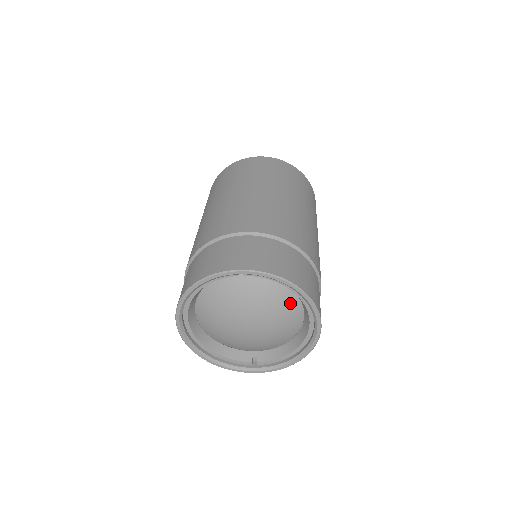
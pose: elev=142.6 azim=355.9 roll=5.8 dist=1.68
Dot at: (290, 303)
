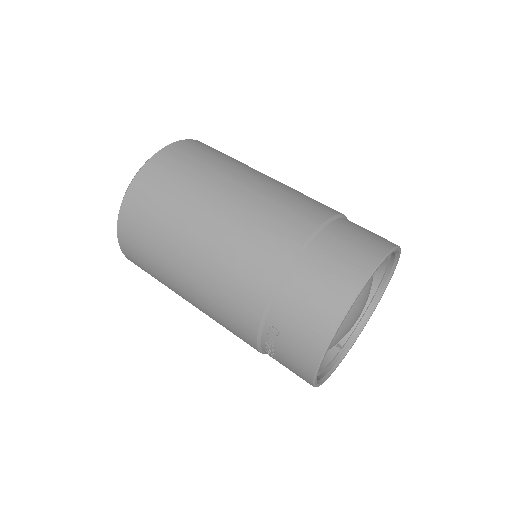
Dot at: occluded
